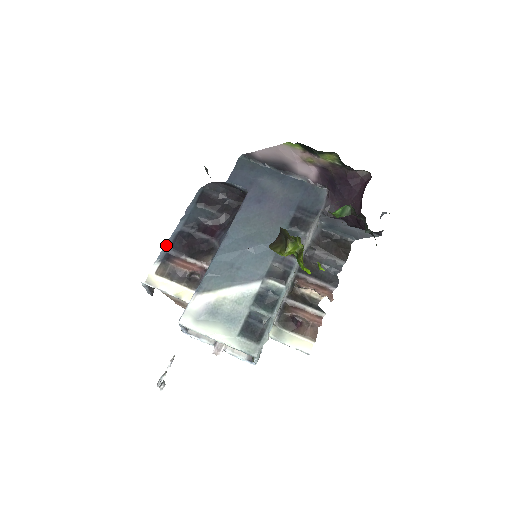
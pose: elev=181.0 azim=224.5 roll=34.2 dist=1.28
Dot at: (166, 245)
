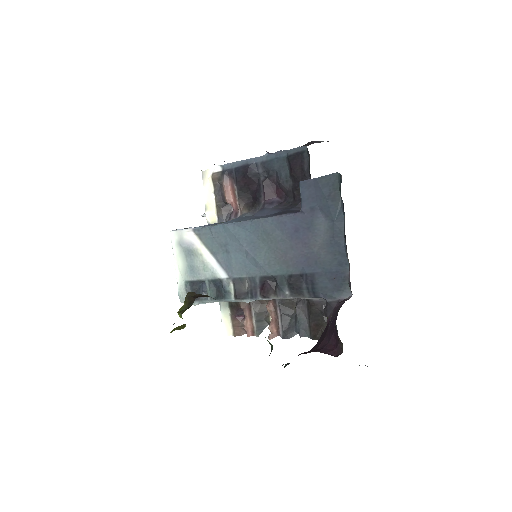
Dot at: (237, 162)
